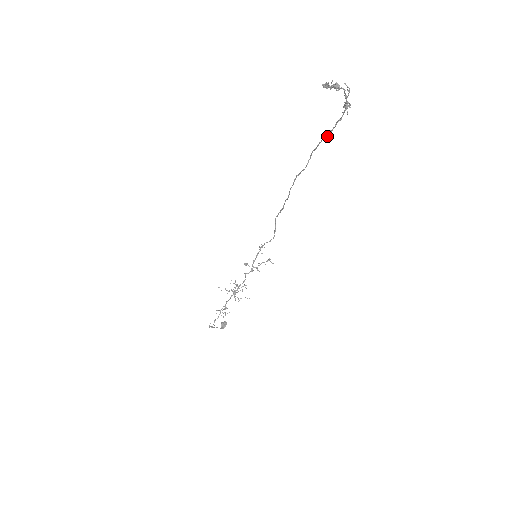
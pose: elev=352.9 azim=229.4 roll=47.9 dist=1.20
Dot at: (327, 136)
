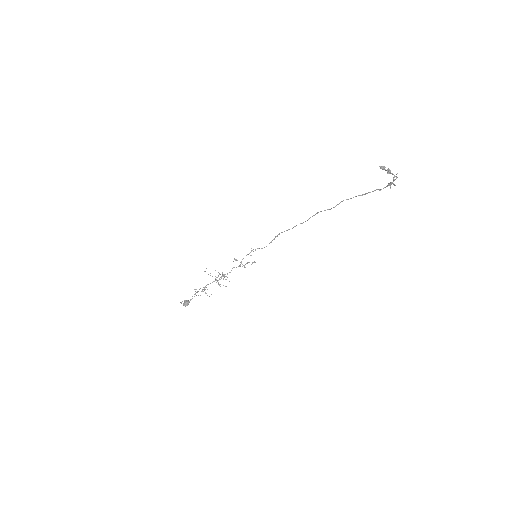
Dot at: (362, 195)
